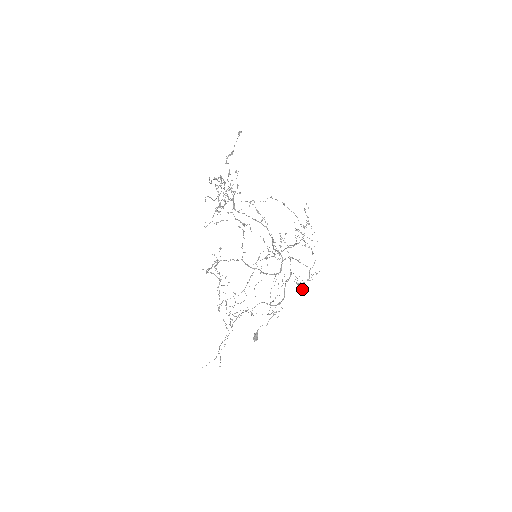
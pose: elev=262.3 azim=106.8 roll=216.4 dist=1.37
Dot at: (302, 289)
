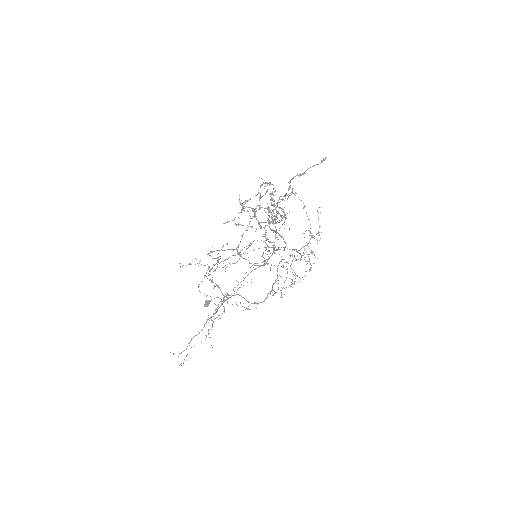
Dot at: occluded
